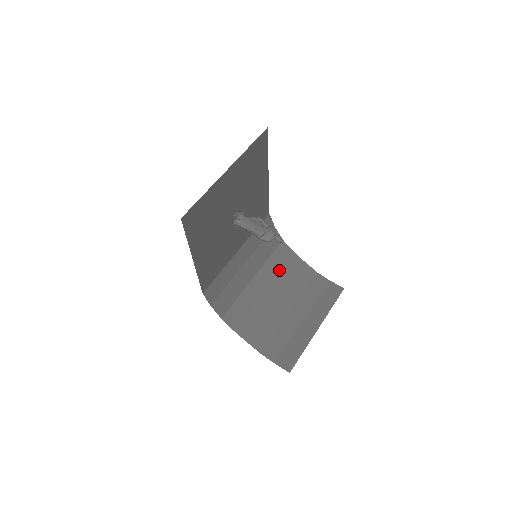
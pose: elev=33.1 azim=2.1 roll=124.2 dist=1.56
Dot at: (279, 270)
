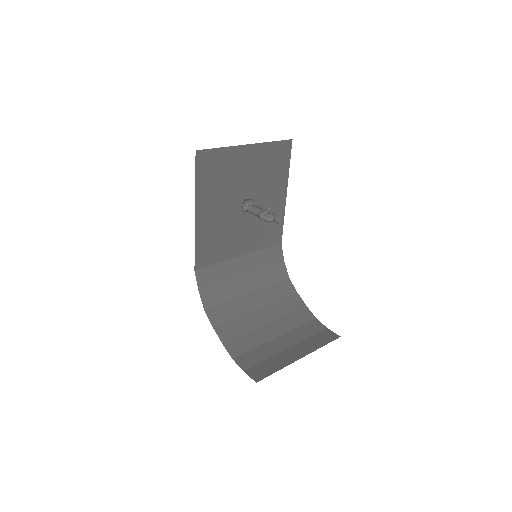
Dot at: (277, 300)
